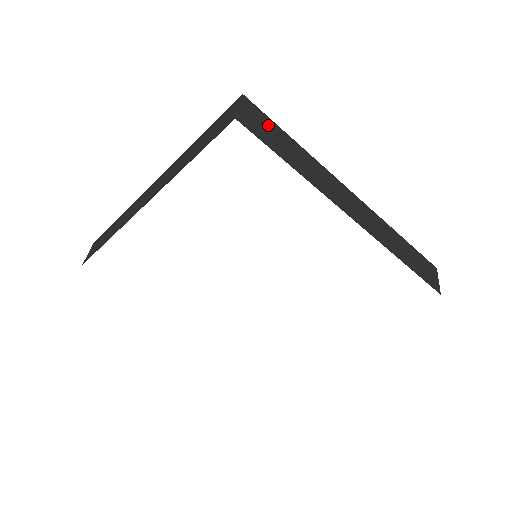
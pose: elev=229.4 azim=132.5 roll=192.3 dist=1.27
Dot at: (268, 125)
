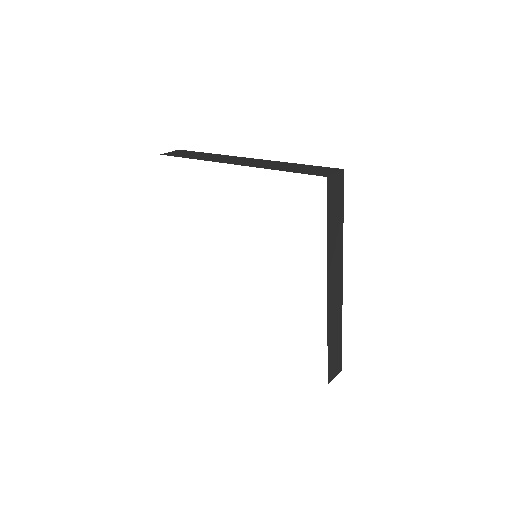
Dot at: (339, 197)
